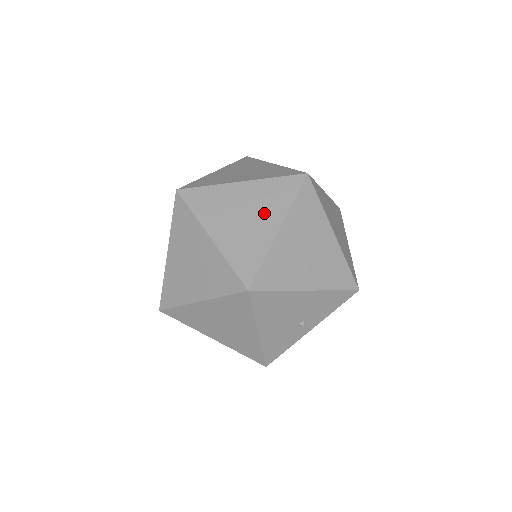
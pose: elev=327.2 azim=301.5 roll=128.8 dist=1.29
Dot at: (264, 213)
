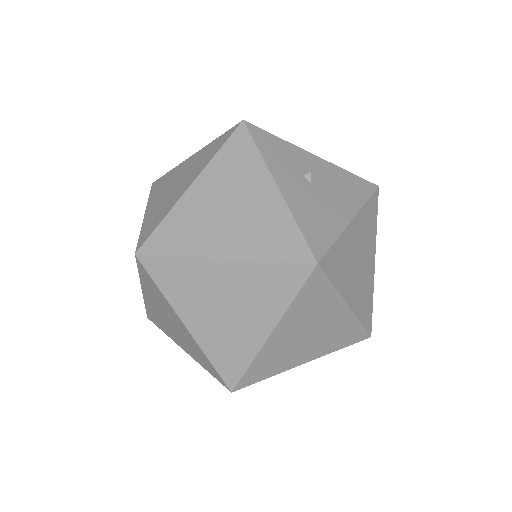
Dot at: (252, 310)
